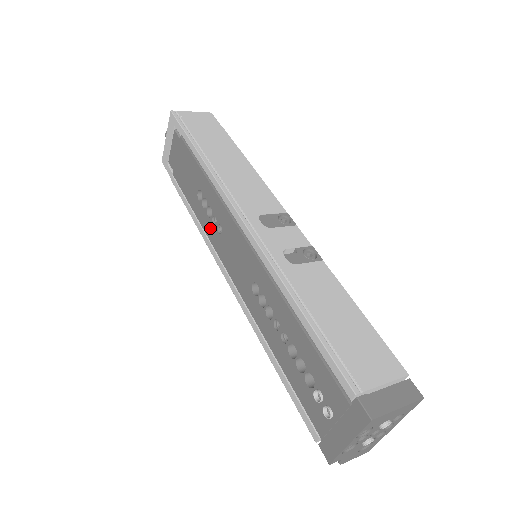
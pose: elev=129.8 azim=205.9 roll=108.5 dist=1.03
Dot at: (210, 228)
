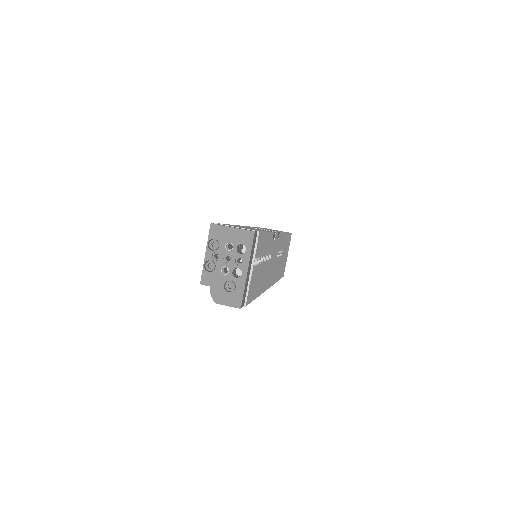
Dot at: occluded
